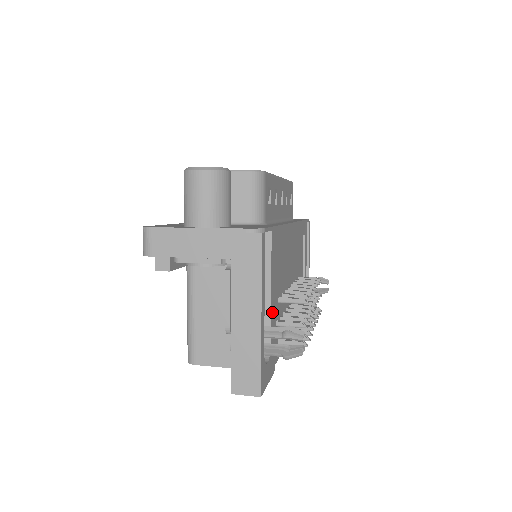
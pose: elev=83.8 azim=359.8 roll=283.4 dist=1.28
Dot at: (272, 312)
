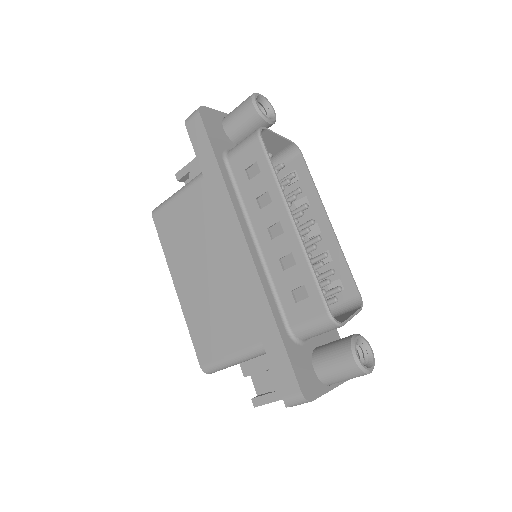
Dot at: occluded
